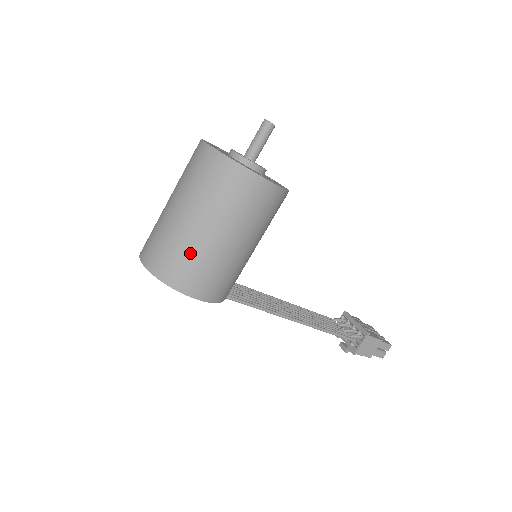
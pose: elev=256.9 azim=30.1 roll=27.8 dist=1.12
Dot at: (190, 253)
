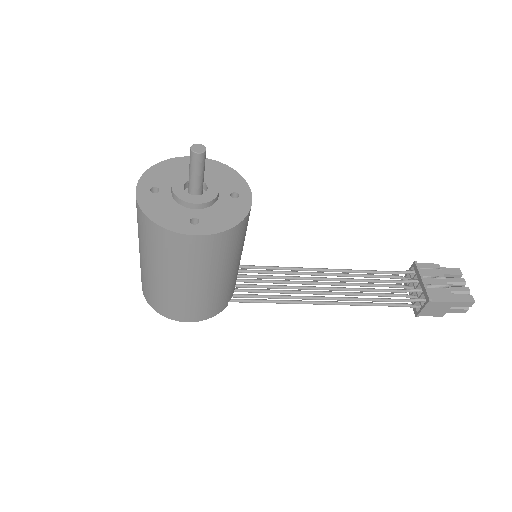
Dot at: (161, 293)
